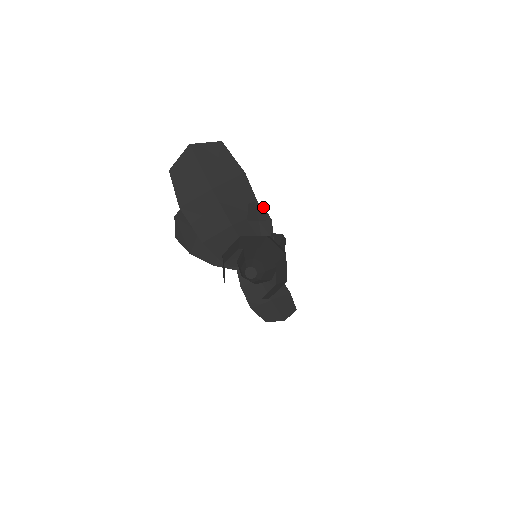
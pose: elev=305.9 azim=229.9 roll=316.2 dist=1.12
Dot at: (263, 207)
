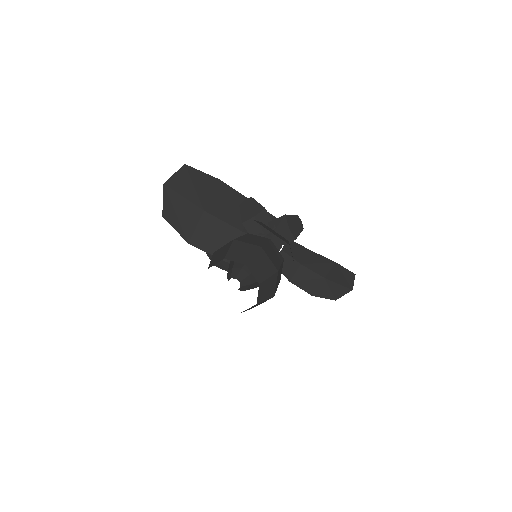
Dot at: (254, 200)
